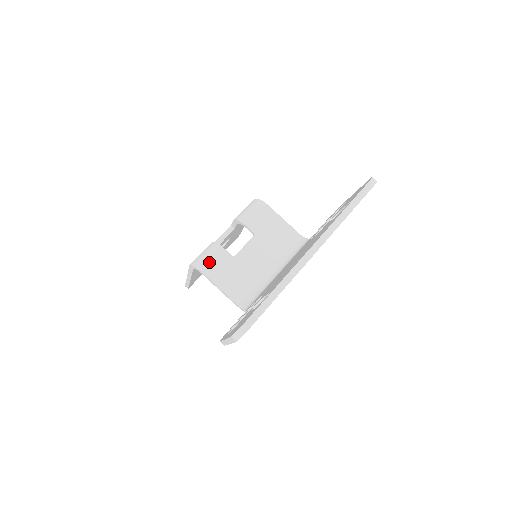
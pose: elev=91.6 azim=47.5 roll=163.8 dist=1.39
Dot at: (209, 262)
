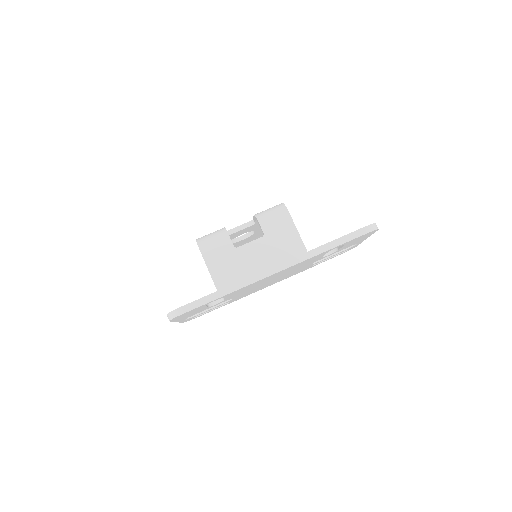
Dot at: (211, 244)
